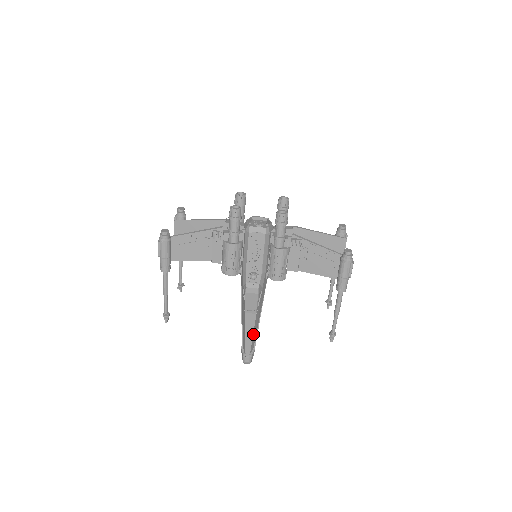
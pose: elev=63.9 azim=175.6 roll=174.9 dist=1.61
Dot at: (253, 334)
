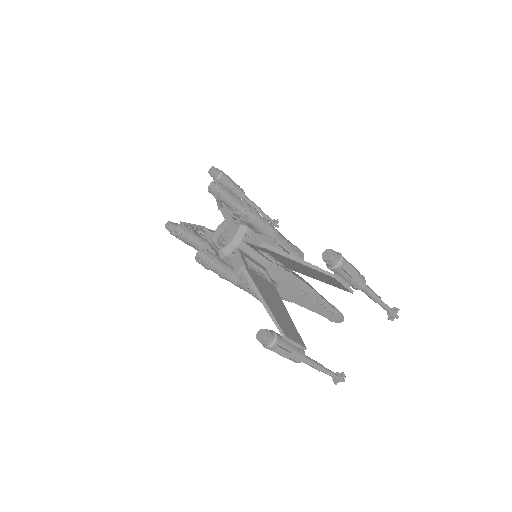
Dot at: (312, 310)
